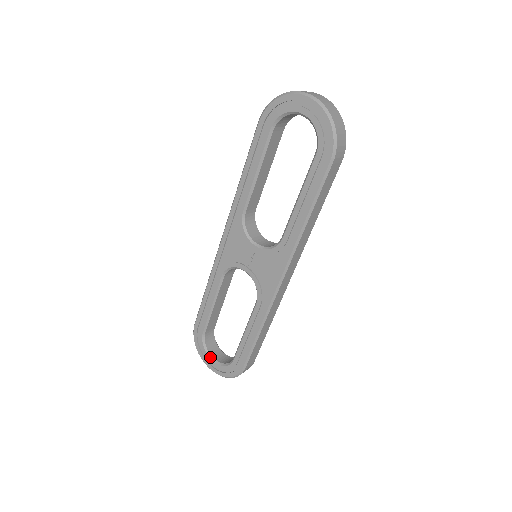
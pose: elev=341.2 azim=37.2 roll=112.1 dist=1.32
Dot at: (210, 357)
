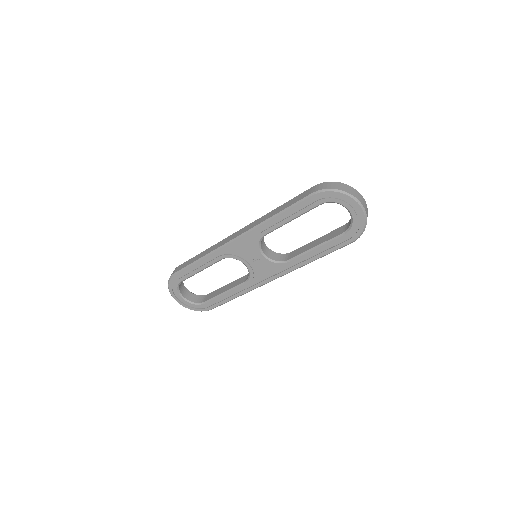
Dot at: (181, 296)
